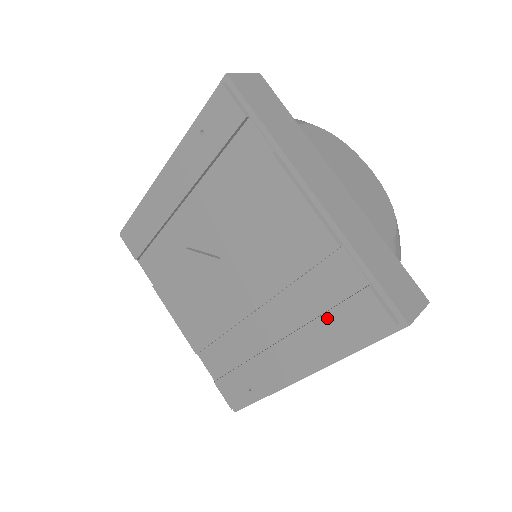
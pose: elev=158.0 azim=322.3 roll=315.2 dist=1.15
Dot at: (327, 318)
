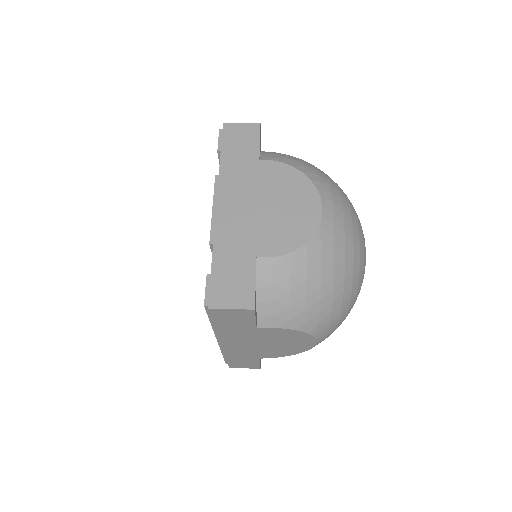
Dot at: occluded
